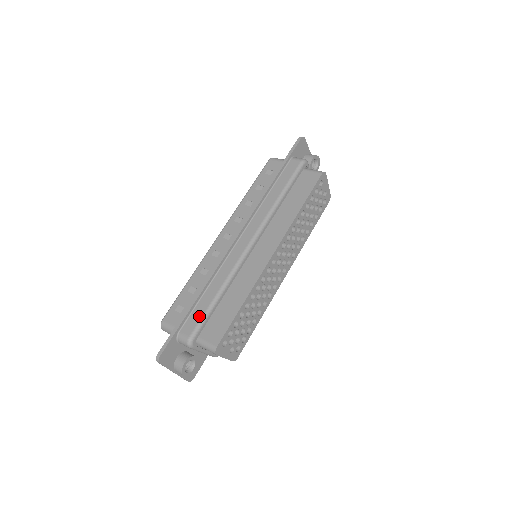
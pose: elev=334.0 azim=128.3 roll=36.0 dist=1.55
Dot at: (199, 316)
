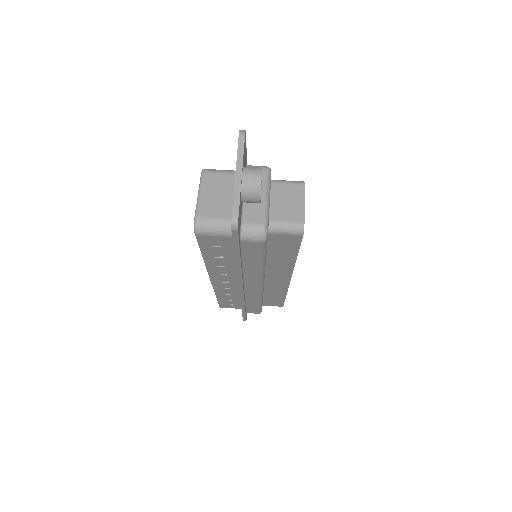
Dot at: (256, 310)
